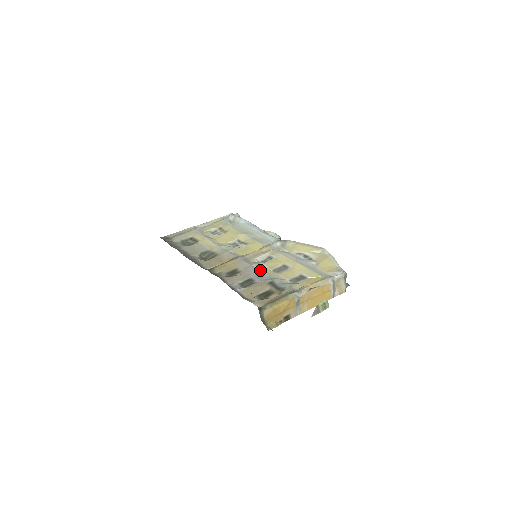
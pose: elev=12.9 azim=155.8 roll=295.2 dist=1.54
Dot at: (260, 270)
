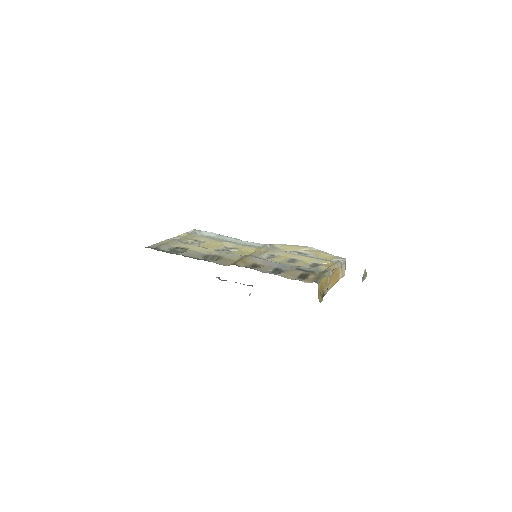
Dot at: (277, 262)
